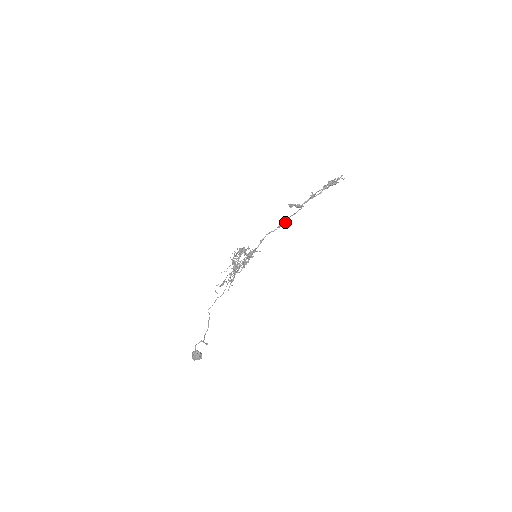
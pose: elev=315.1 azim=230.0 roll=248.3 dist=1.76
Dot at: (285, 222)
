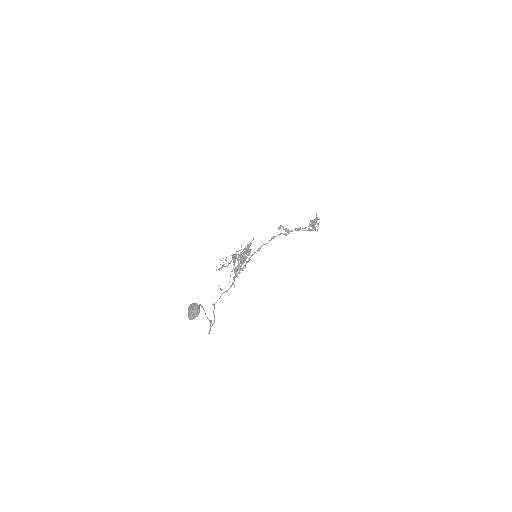
Dot at: (277, 235)
